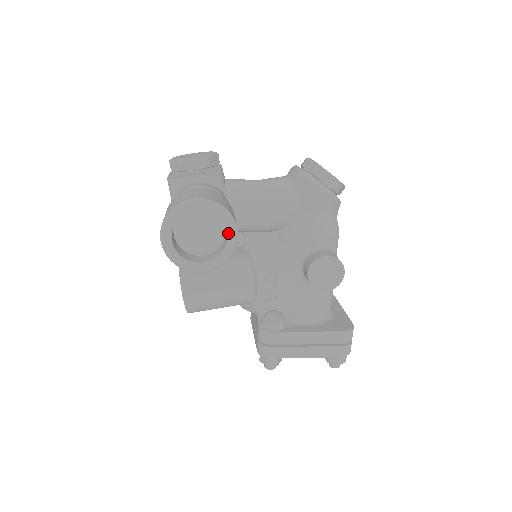
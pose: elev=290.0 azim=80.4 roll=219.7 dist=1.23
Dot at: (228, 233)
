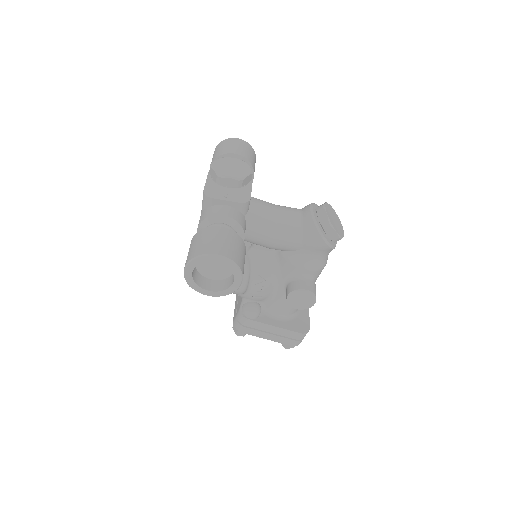
Dot at: (235, 280)
